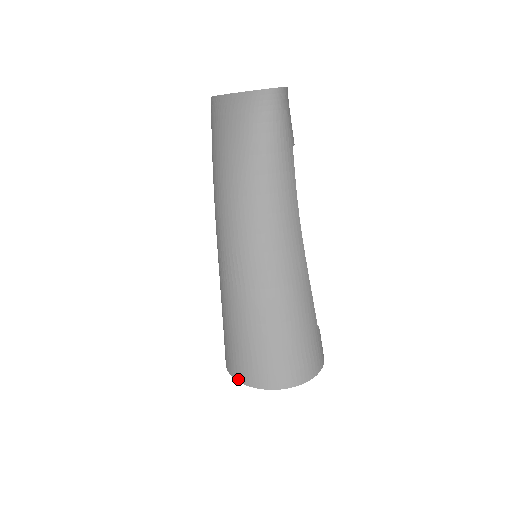
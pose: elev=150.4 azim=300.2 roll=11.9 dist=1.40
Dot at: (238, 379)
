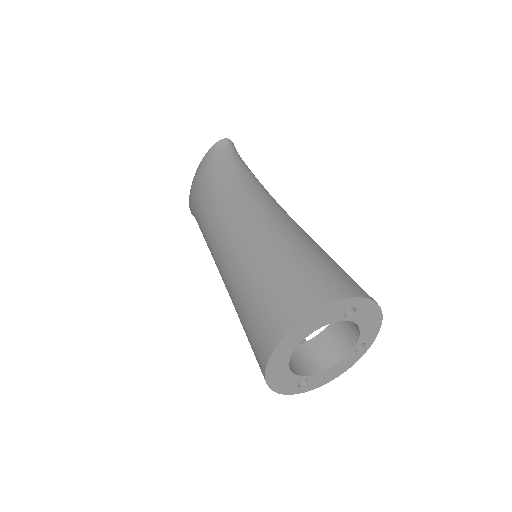
Dot at: (279, 338)
